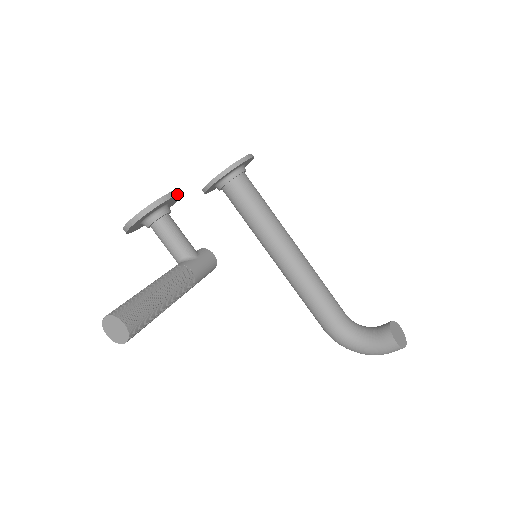
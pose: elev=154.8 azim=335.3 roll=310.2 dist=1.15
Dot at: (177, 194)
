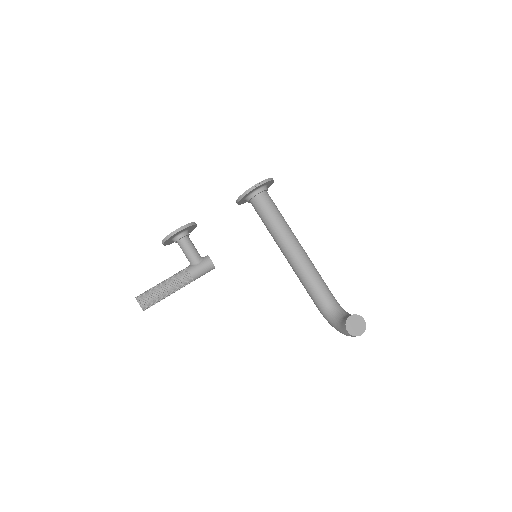
Dot at: (183, 229)
